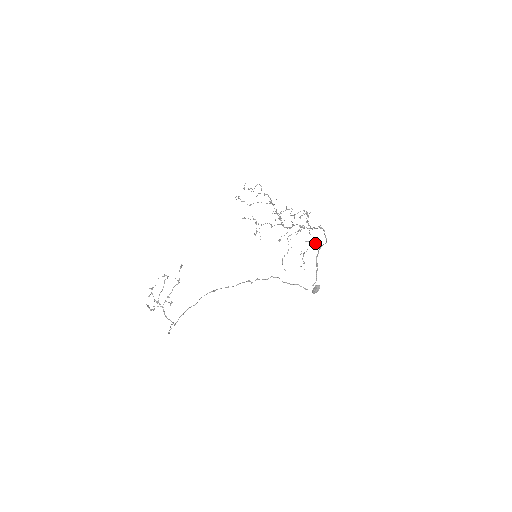
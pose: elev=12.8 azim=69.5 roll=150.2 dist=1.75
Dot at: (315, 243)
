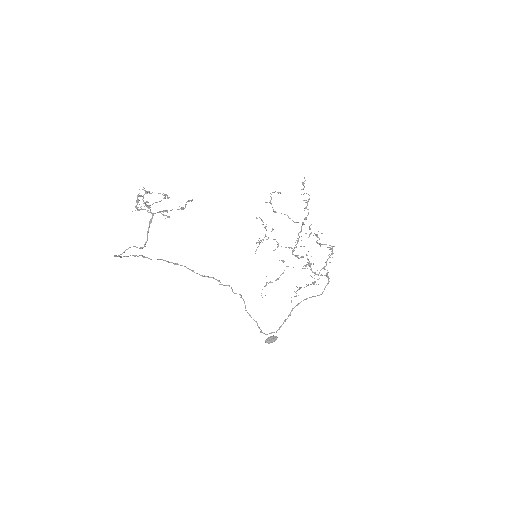
Dot at: occluded
